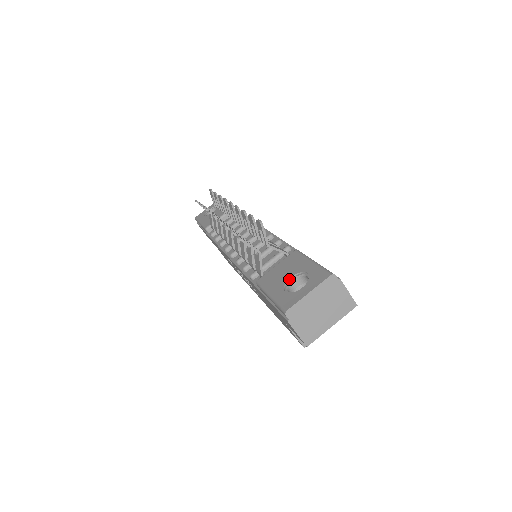
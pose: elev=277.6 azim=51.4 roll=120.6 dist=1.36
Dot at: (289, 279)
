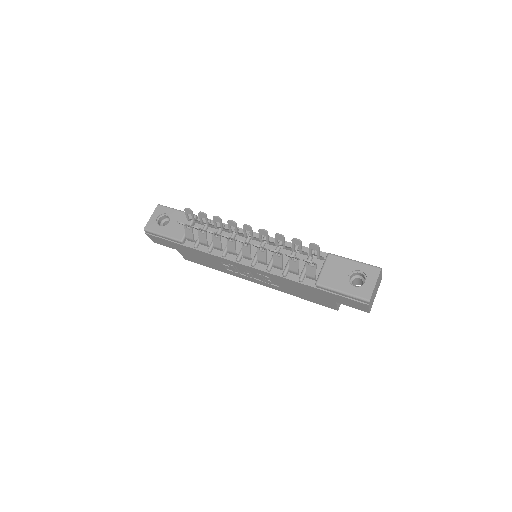
Dot at: (348, 277)
